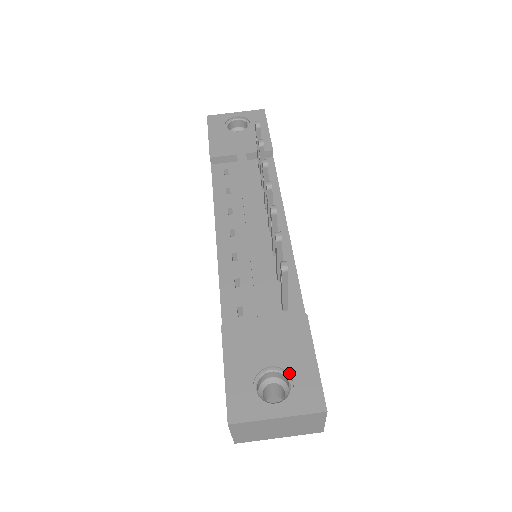
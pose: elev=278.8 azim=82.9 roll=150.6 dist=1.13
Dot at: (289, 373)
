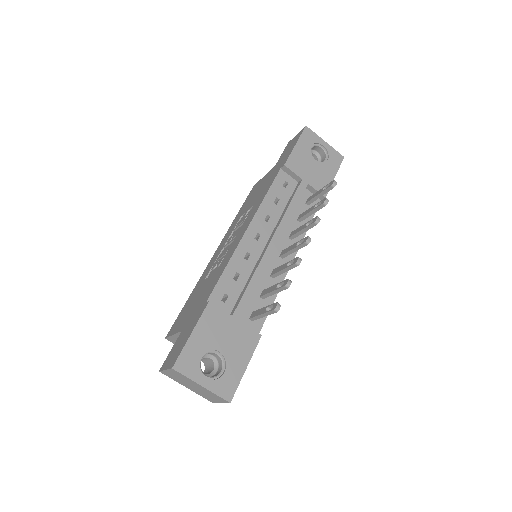
Dot at: (226, 364)
